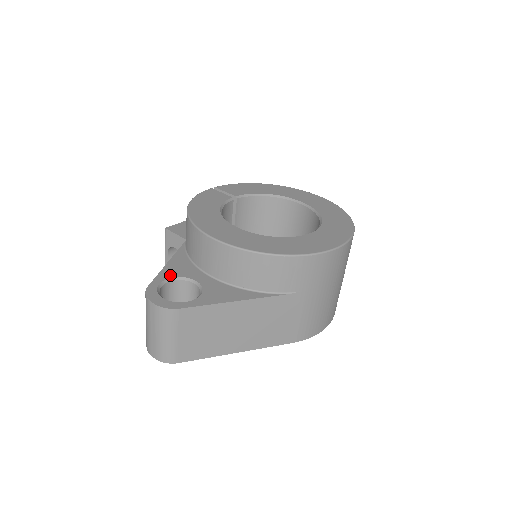
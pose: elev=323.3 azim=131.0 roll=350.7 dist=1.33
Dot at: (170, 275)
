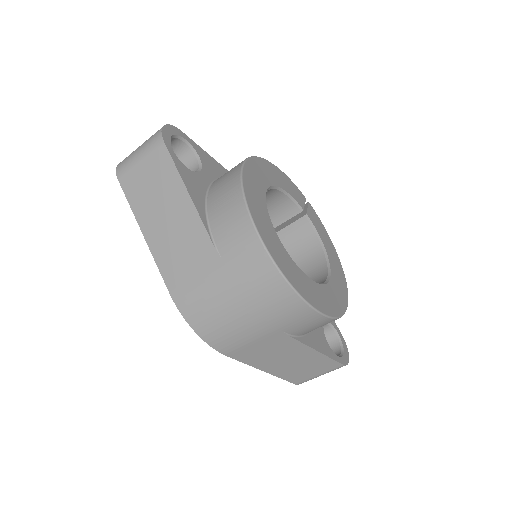
Dot at: (200, 153)
